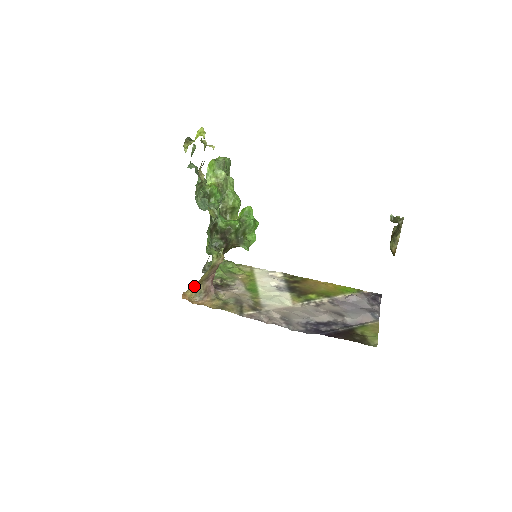
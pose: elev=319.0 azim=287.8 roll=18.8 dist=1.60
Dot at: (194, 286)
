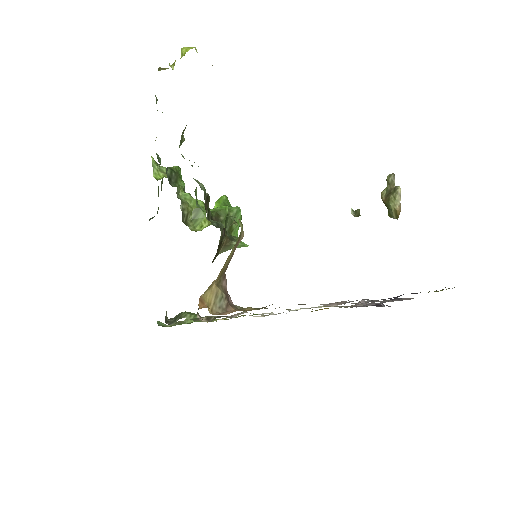
Dot at: (214, 281)
